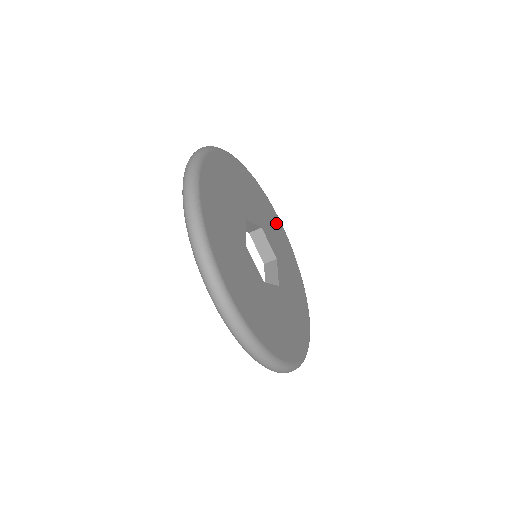
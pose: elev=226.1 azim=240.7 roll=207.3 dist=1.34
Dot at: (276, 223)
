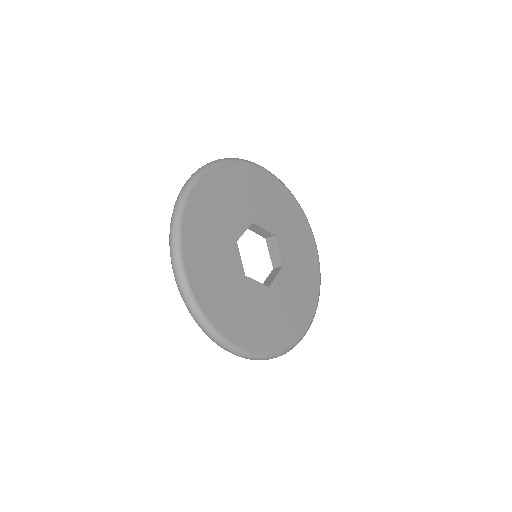
Dot at: (265, 185)
